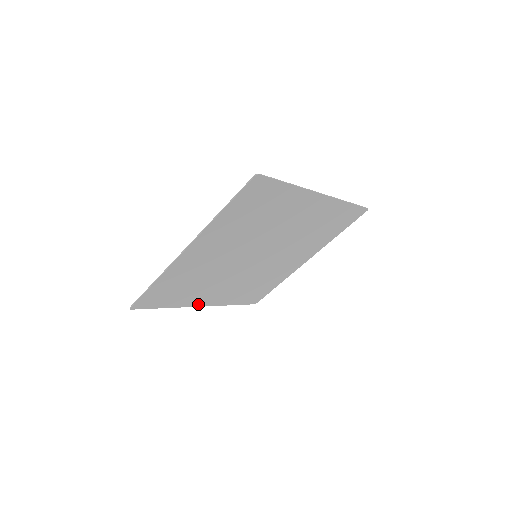
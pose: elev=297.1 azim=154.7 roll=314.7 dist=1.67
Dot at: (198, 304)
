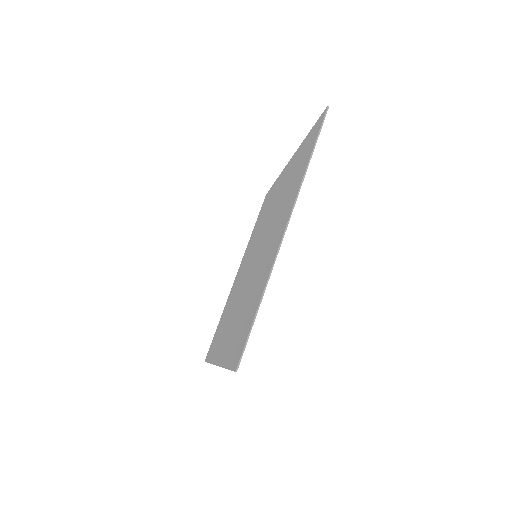
Dot at: occluded
